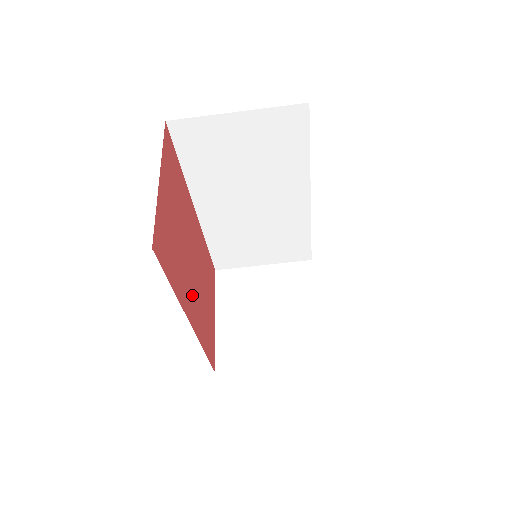
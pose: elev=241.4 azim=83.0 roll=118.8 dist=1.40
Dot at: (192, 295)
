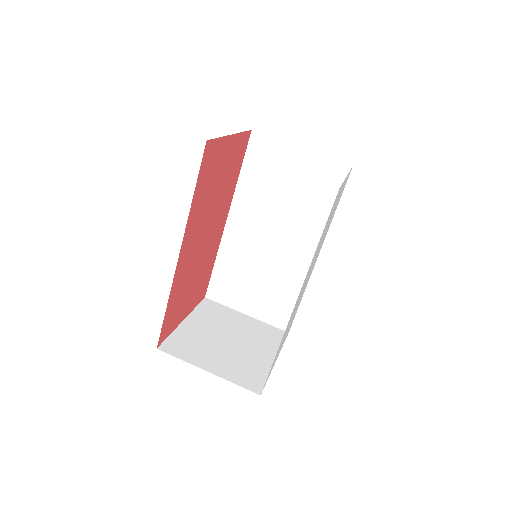
Dot at: (192, 246)
